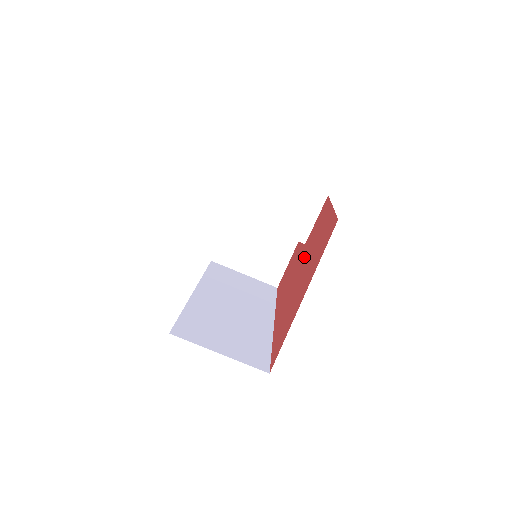
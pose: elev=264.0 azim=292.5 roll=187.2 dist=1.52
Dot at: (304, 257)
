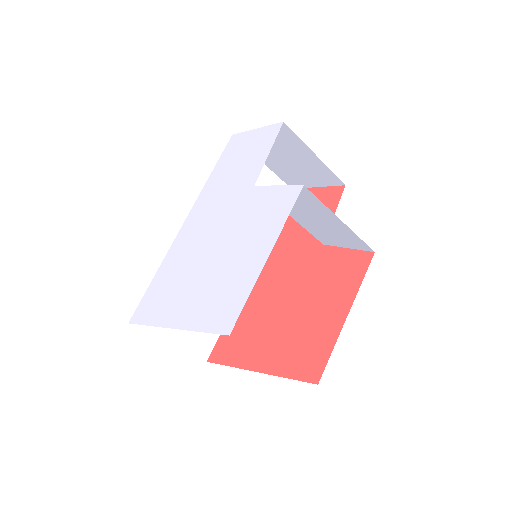
Dot at: (304, 280)
